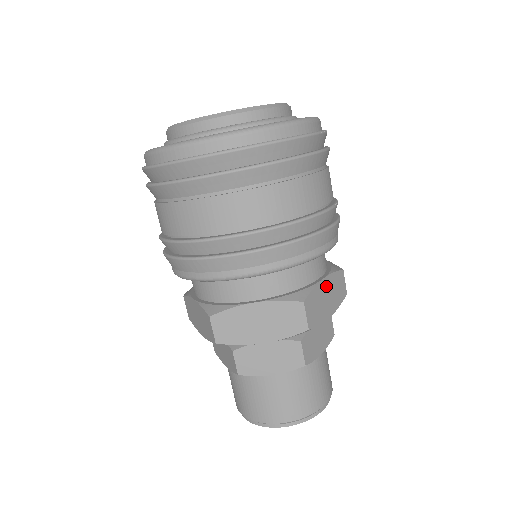
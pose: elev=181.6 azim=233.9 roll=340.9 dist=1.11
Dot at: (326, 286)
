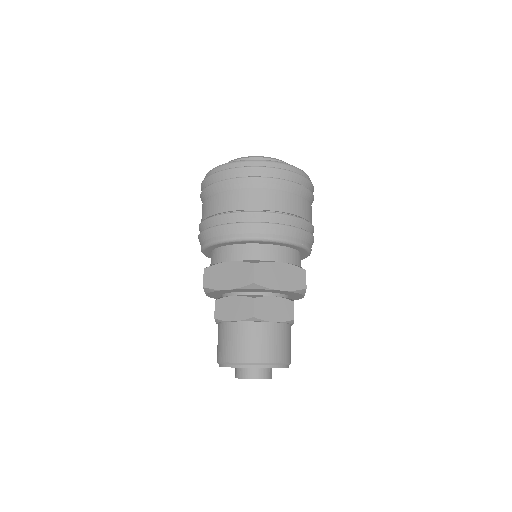
Dot at: (282, 269)
